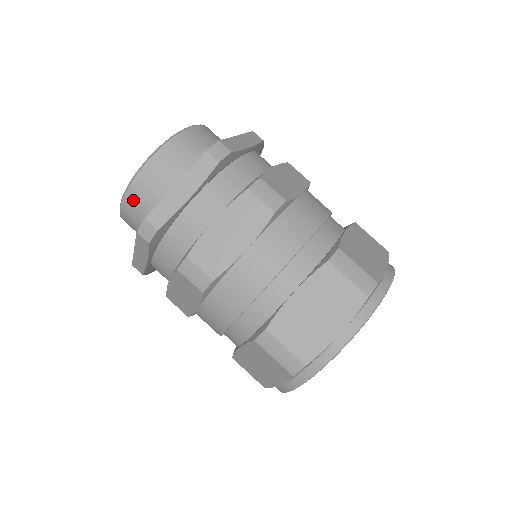
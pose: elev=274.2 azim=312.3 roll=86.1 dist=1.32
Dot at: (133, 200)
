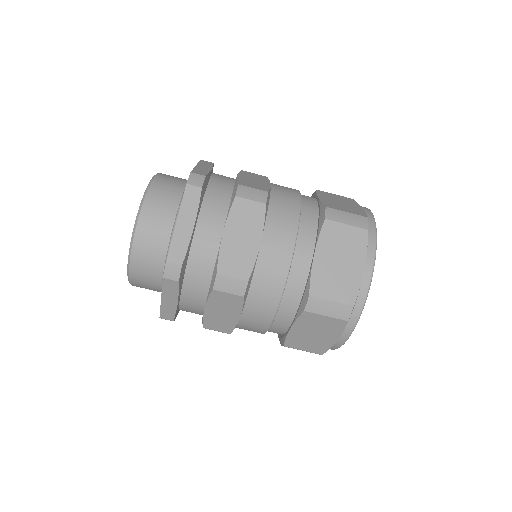
Dot at: occluded
